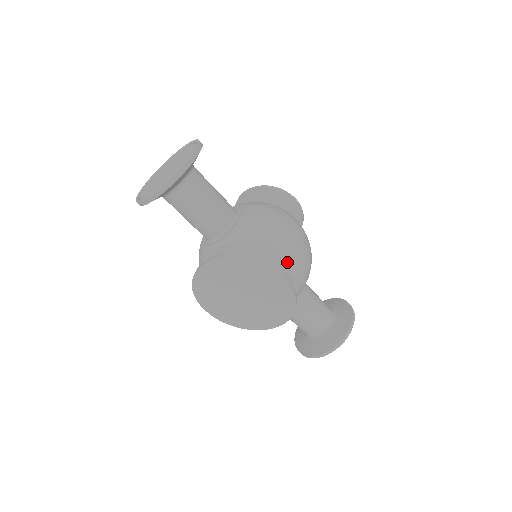
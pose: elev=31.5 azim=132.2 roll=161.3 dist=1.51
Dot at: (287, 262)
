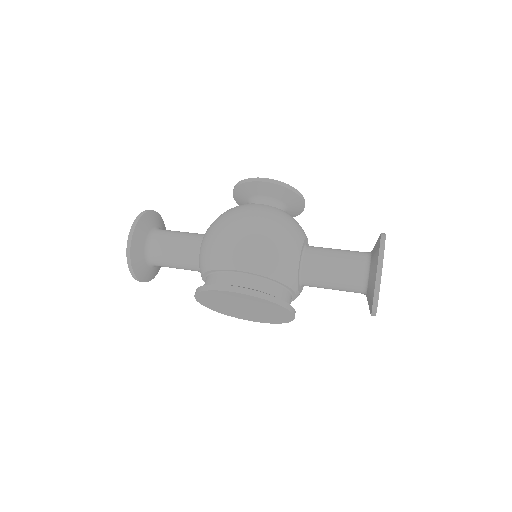
Dot at: (237, 269)
